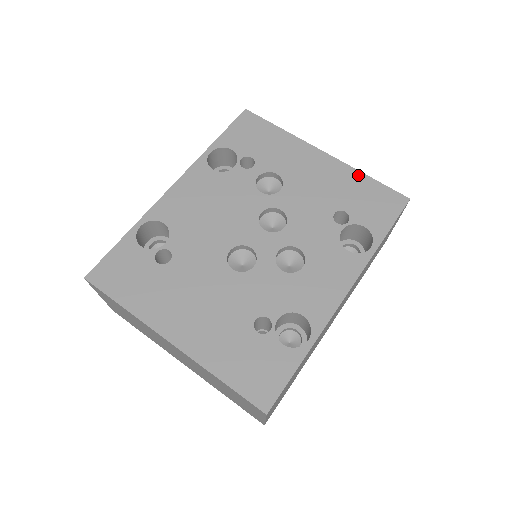
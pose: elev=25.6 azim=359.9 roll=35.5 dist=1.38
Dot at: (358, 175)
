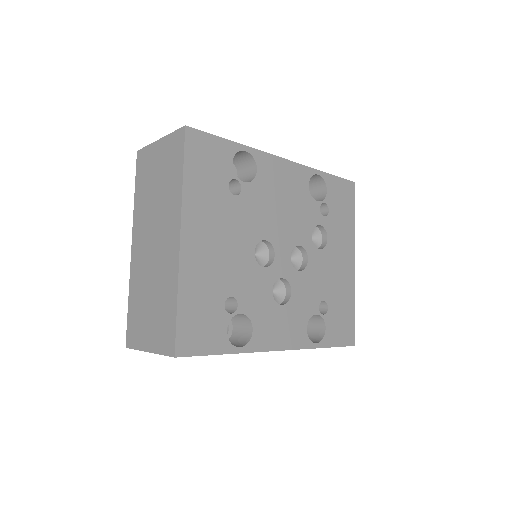
Dot at: (352, 299)
